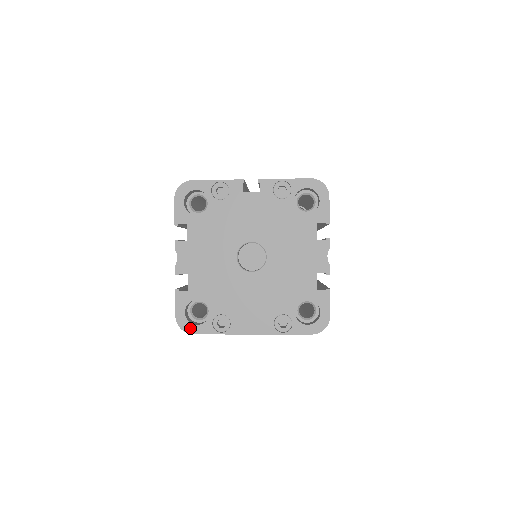
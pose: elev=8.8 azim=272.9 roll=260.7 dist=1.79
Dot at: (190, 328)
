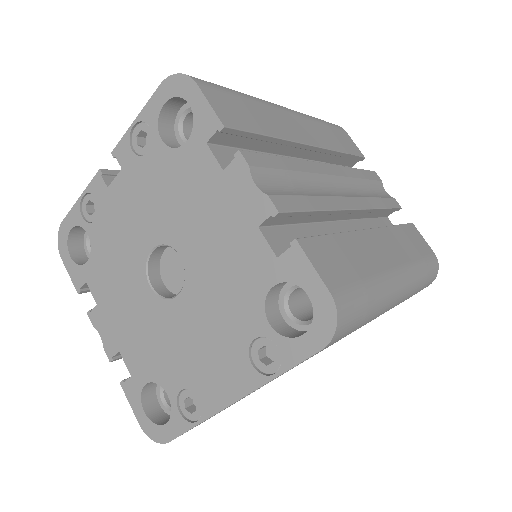
Dot at: (161, 434)
